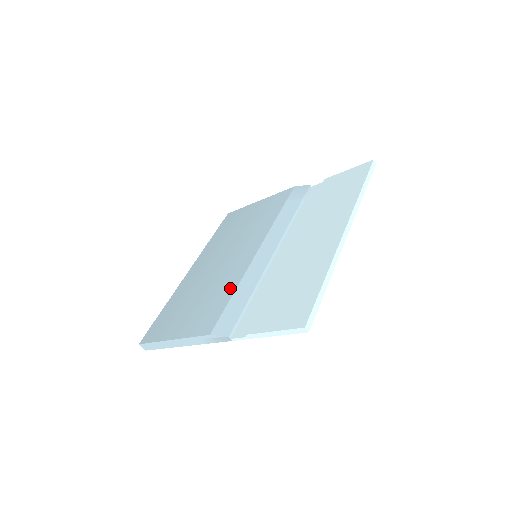
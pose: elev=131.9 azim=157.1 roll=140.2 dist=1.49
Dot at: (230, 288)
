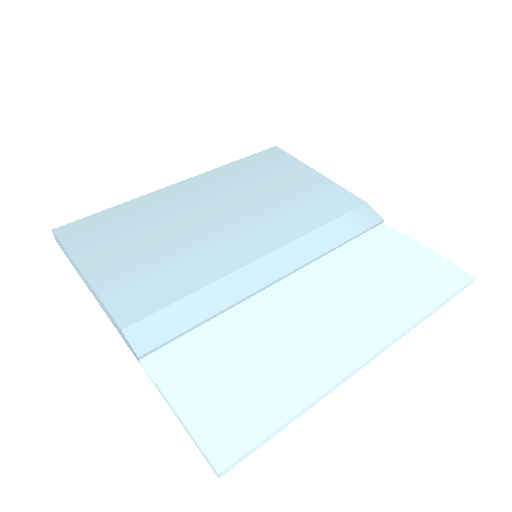
Dot at: (194, 279)
